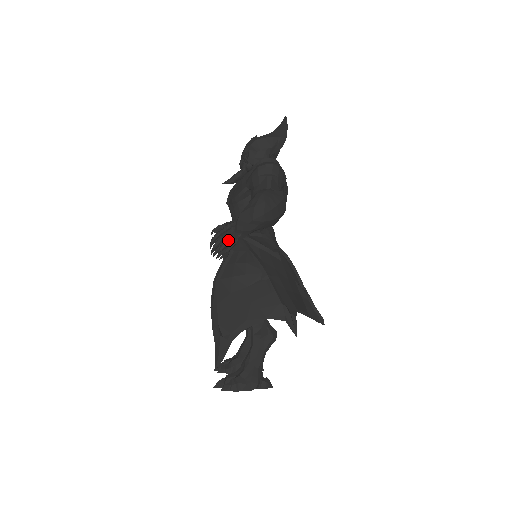
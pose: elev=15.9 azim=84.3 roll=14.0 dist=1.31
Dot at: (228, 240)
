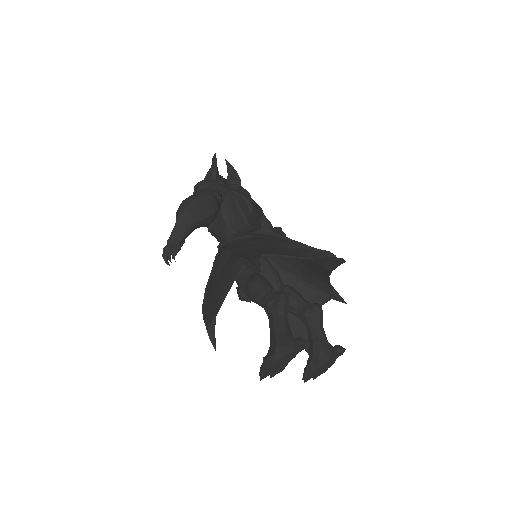
Dot at: (169, 247)
